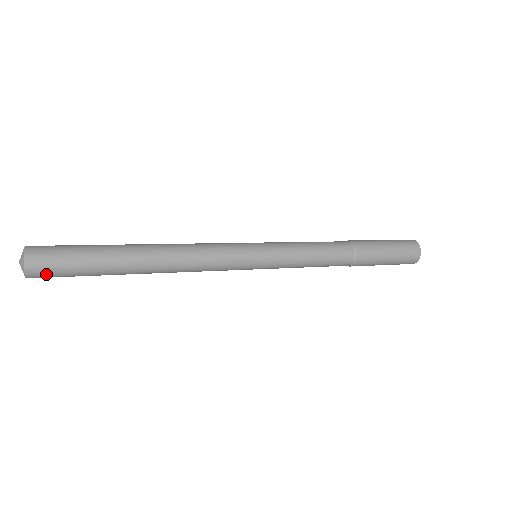
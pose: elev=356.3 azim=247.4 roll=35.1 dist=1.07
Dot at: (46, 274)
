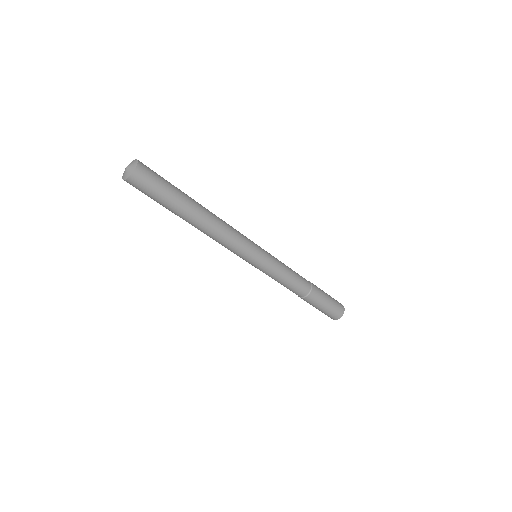
Dot at: (146, 179)
